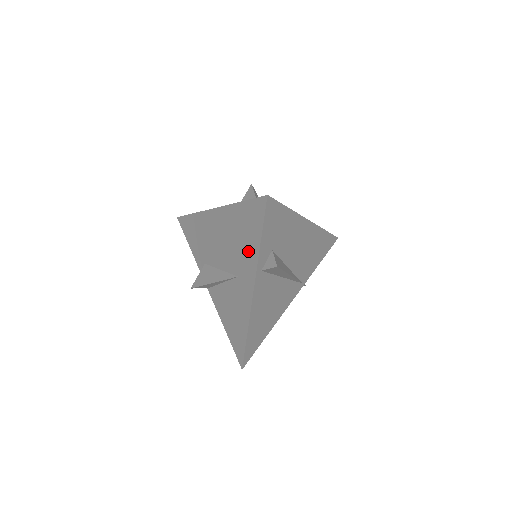
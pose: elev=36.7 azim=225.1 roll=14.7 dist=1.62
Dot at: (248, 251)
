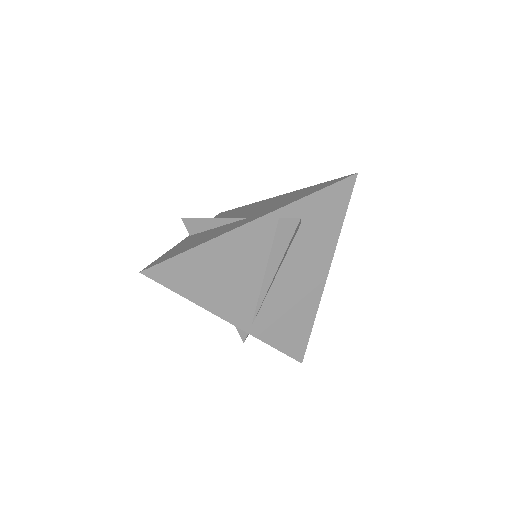
Dot at: (287, 202)
